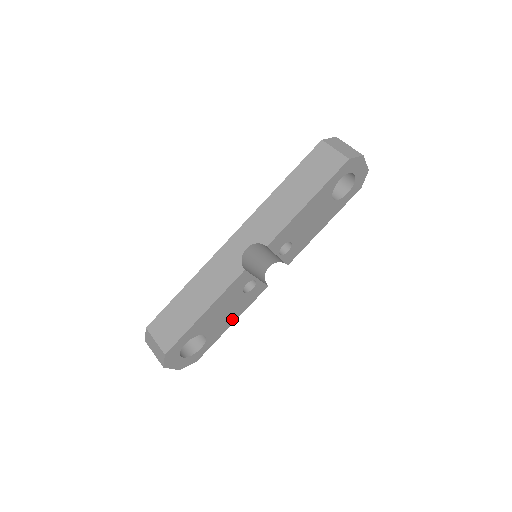
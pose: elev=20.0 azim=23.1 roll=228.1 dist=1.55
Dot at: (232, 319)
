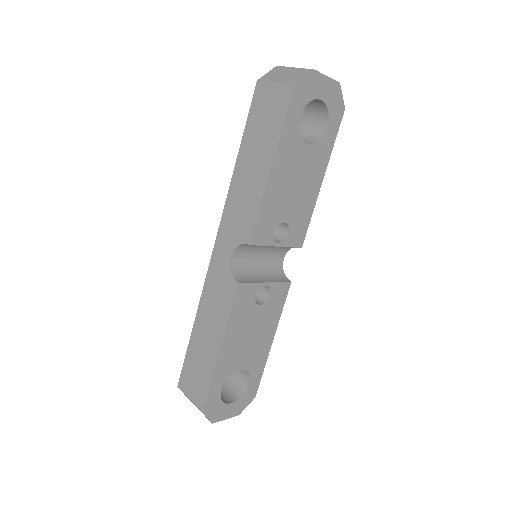
Dot at: (268, 337)
